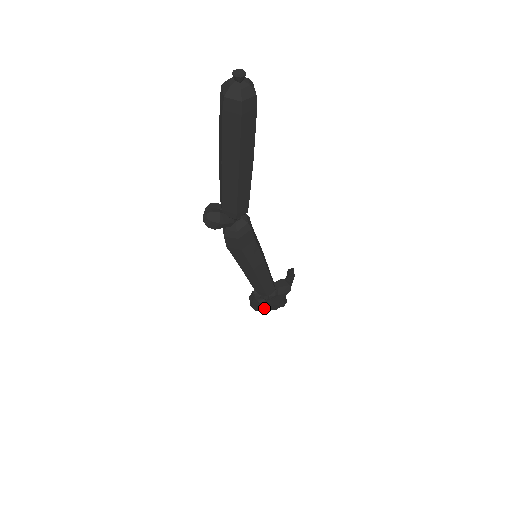
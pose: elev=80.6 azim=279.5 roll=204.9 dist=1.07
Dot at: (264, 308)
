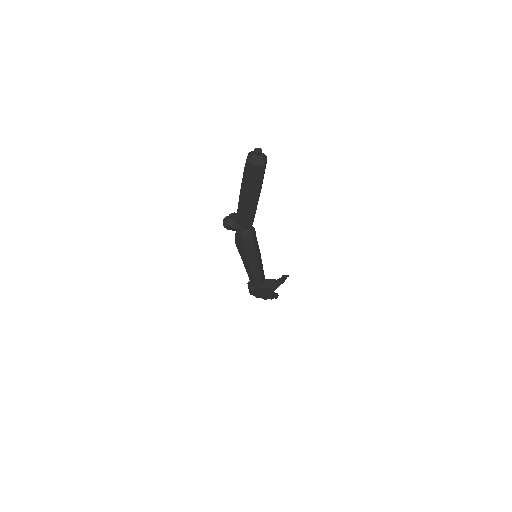
Dot at: (256, 295)
